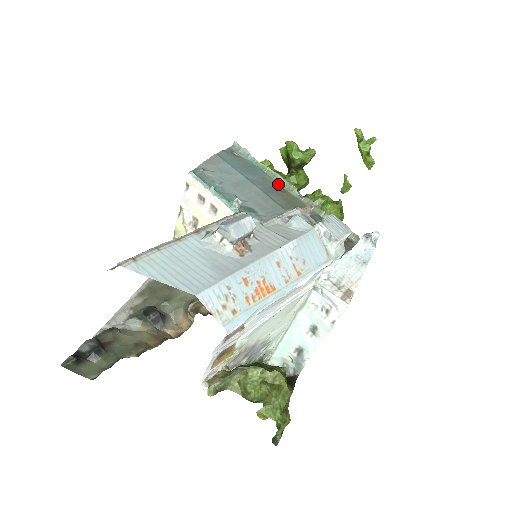
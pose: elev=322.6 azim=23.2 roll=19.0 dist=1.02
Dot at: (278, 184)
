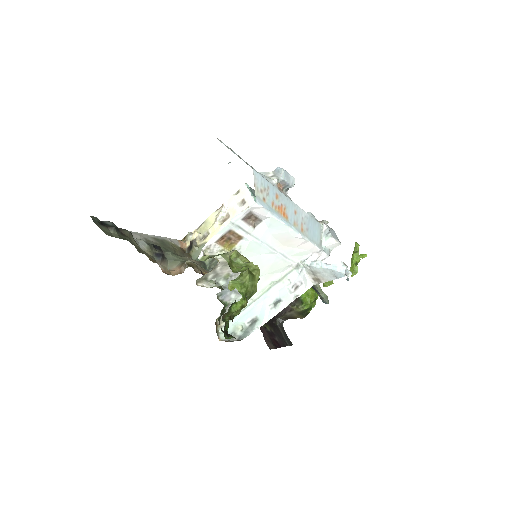
Dot at: occluded
